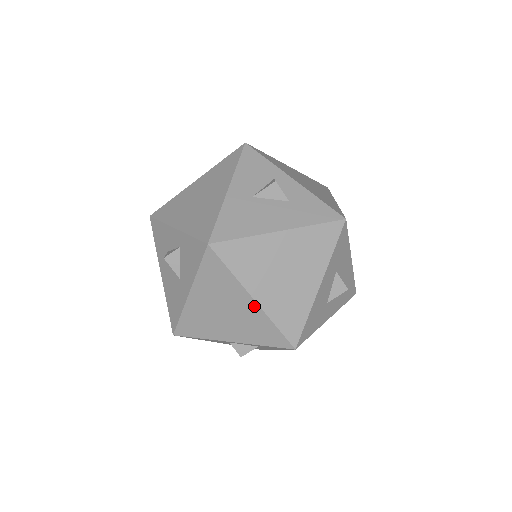
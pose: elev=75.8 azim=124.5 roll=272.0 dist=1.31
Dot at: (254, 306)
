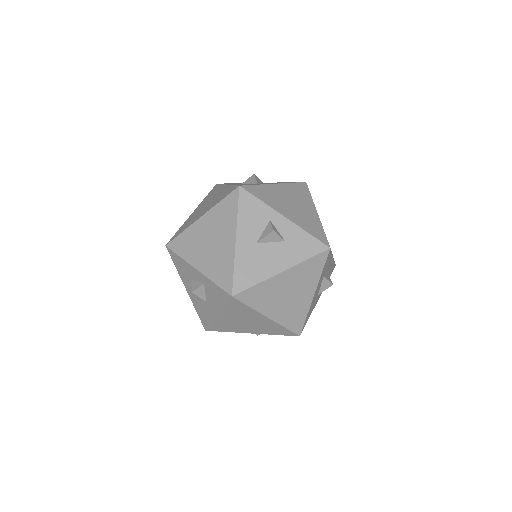
Dot at: (269, 320)
